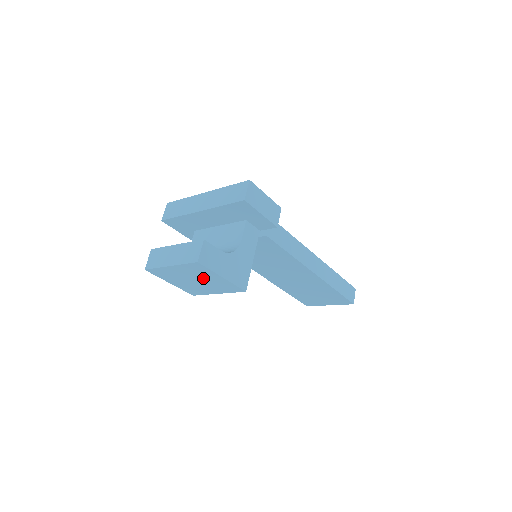
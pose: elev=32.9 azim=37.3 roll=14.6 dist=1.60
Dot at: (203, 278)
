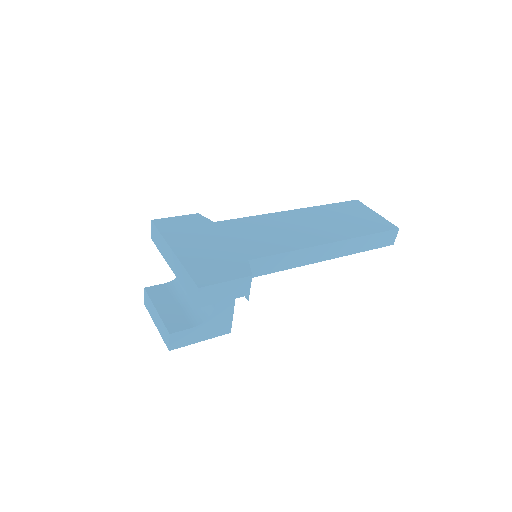
Dot at: occluded
